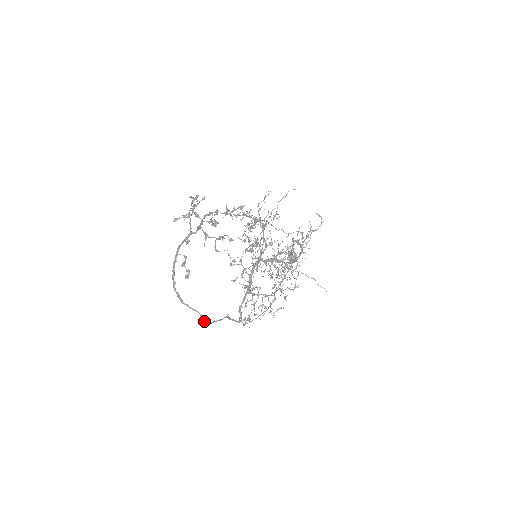
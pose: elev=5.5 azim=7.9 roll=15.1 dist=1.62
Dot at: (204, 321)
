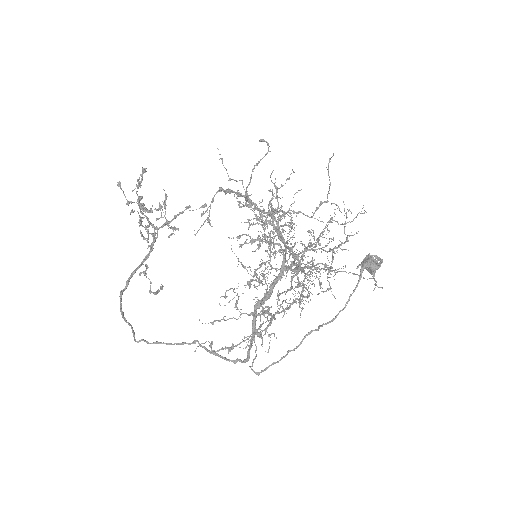
Dot at: occluded
